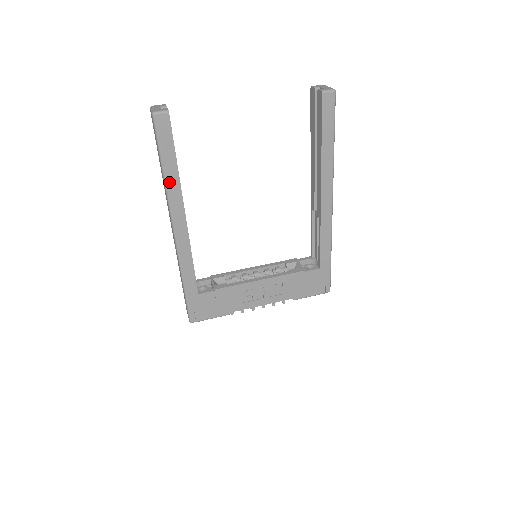
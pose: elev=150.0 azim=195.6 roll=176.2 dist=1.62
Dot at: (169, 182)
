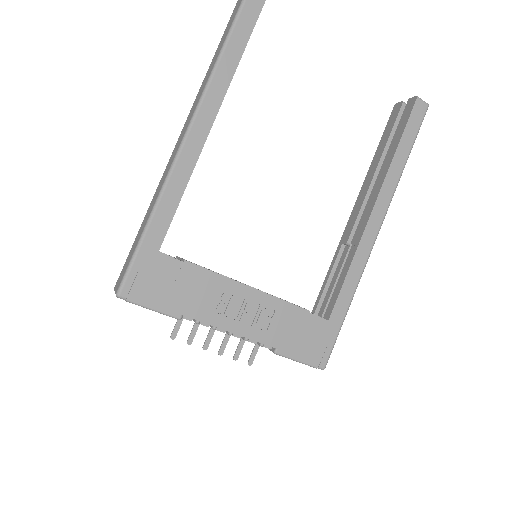
Dot at: (221, 68)
